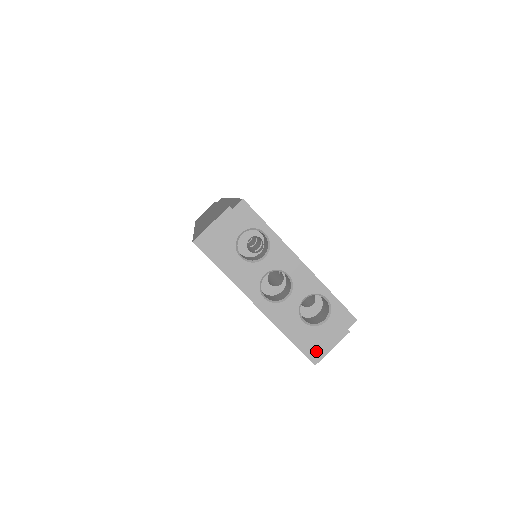
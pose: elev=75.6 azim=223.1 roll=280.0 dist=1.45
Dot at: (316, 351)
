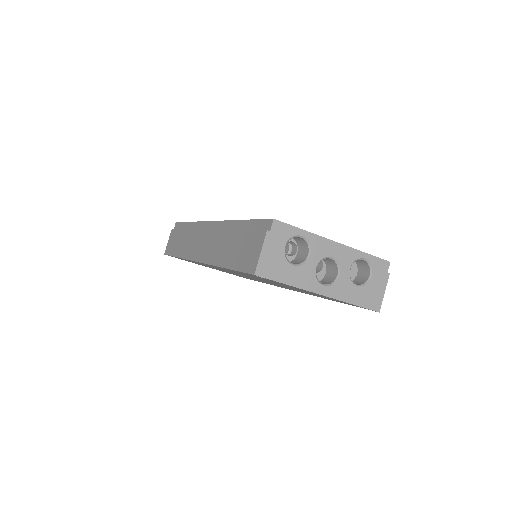
Dot at: (375, 302)
